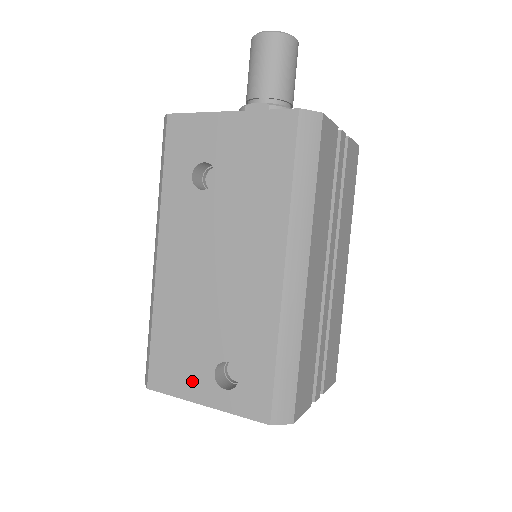
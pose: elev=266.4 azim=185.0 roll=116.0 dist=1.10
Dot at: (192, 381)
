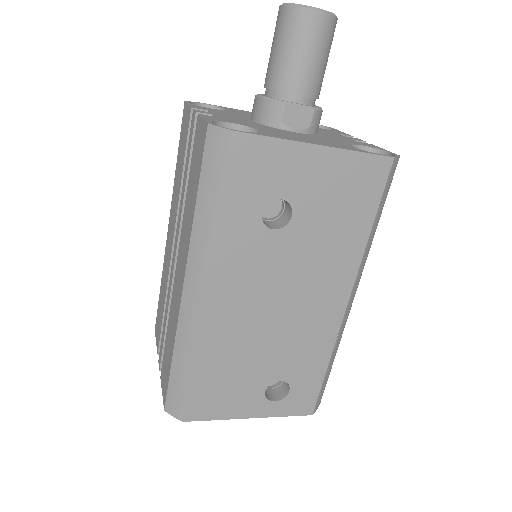
Dot at: (240, 403)
